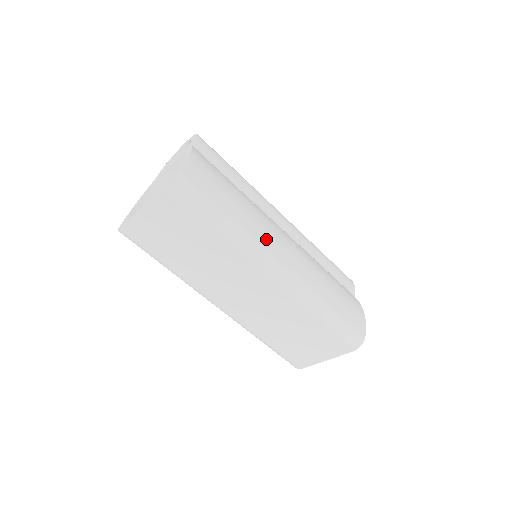
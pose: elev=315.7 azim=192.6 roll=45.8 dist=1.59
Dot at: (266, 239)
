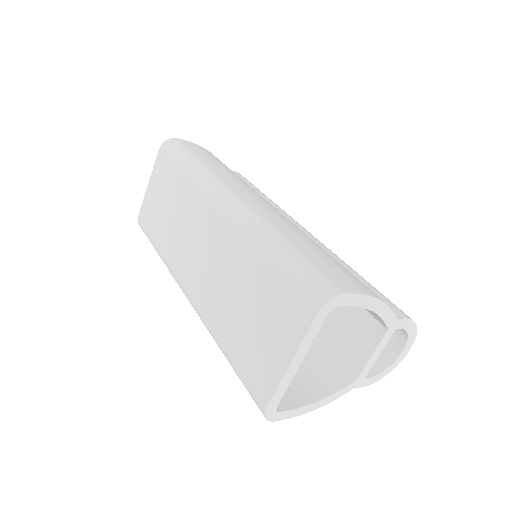
Dot at: (234, 183)
